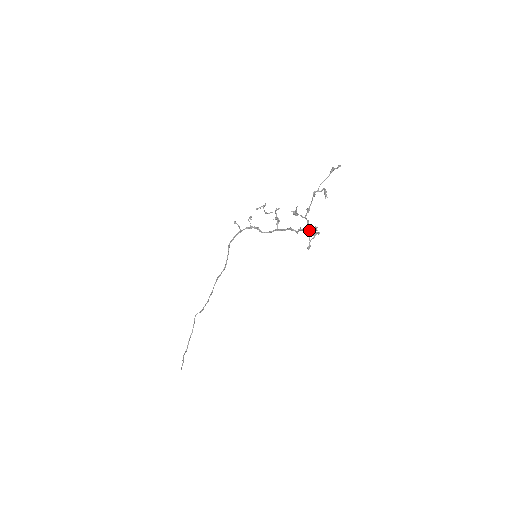
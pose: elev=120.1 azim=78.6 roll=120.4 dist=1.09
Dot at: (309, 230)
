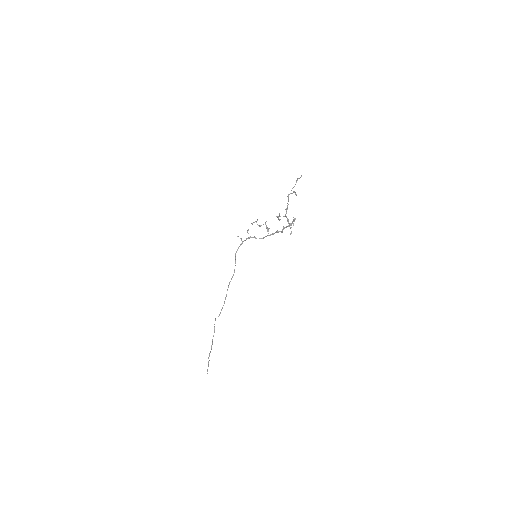
Dot at: (289, 224)
